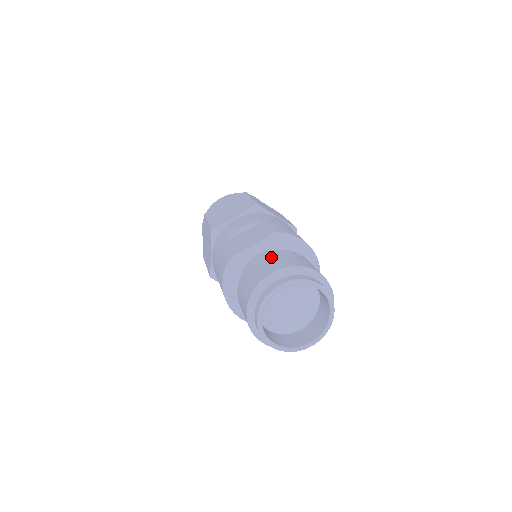
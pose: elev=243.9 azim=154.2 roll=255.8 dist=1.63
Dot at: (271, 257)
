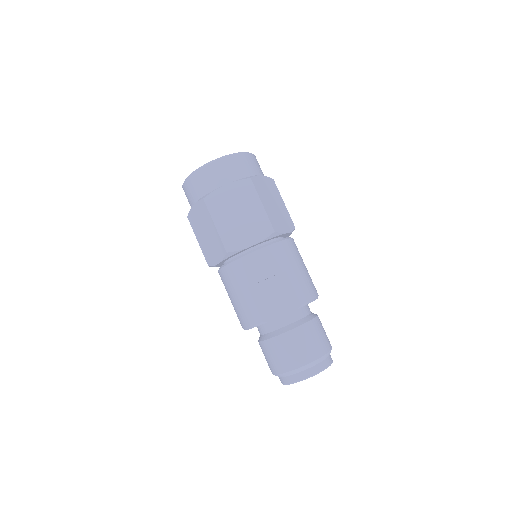
Dot at: (300, 339)
